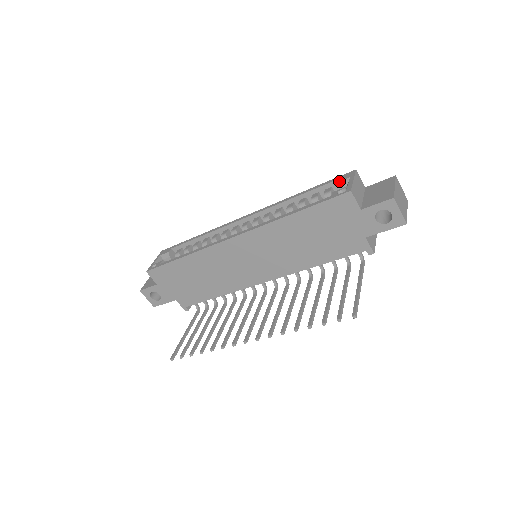
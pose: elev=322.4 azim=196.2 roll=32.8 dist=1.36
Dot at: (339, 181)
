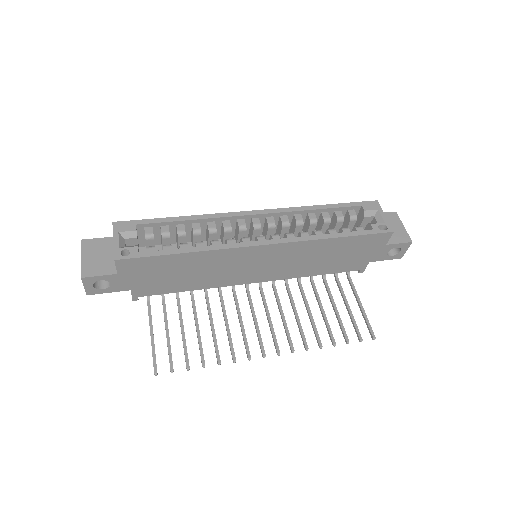
Dot at: (368, 210)
